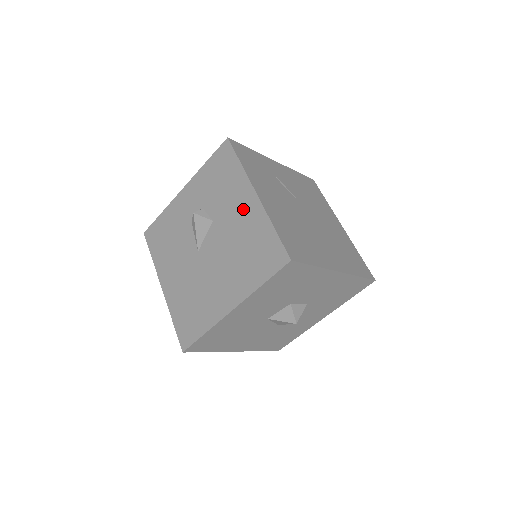
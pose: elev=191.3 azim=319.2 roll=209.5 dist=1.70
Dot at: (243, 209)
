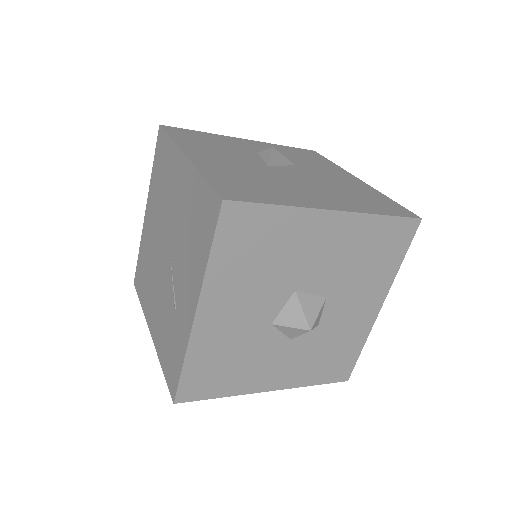
Dot at: (343, 177)
